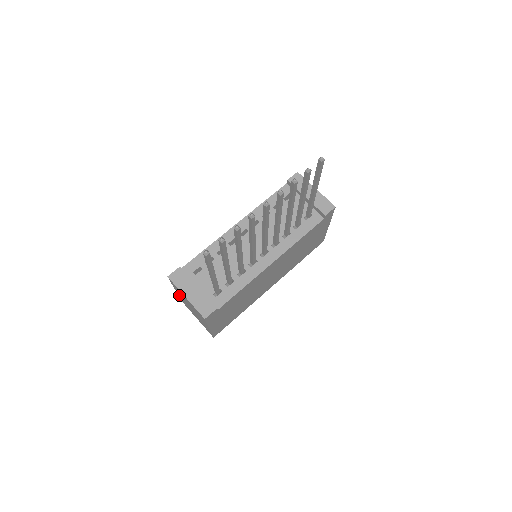
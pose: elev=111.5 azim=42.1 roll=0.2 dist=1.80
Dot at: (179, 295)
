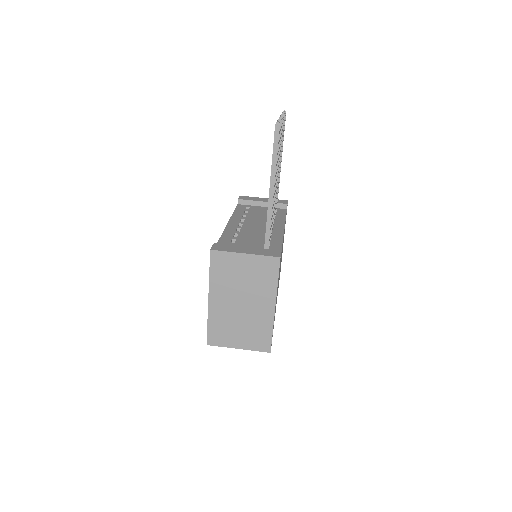
Dot at: (213, 307)
